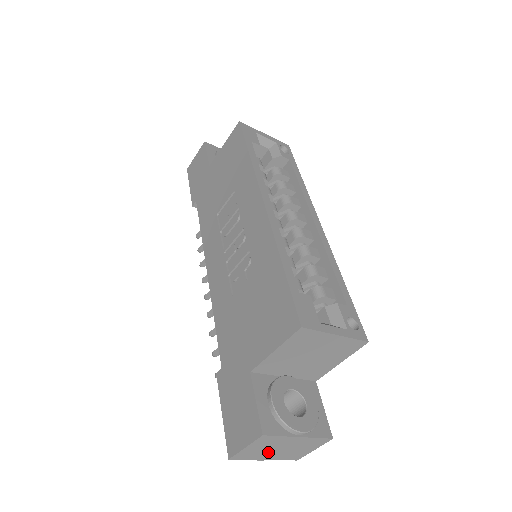
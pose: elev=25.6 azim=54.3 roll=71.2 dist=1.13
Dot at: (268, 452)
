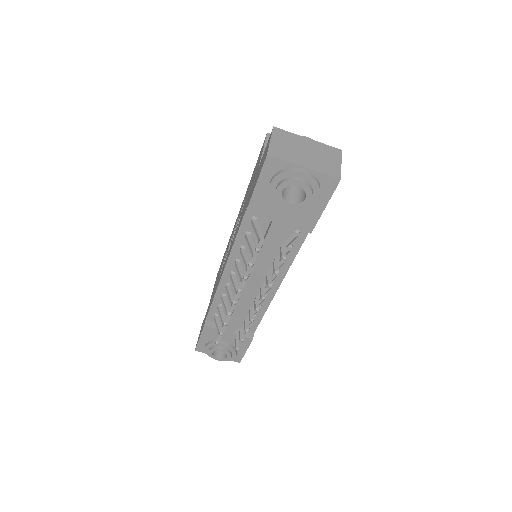
Dot at: (297, 154)
